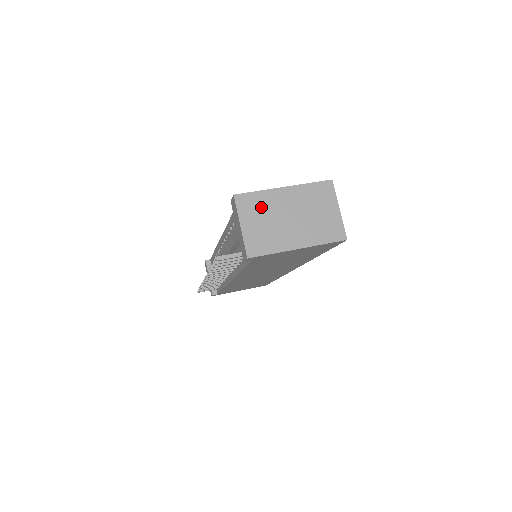
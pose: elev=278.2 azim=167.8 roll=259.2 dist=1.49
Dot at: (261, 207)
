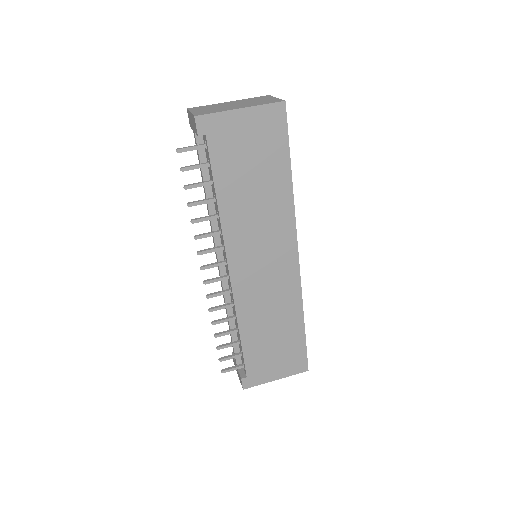
Dot at: (209, 107)
